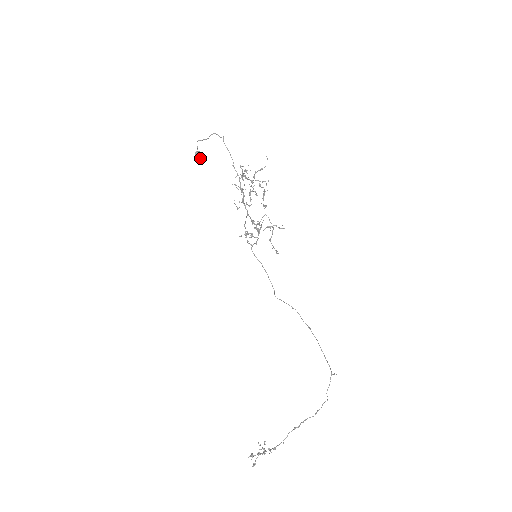
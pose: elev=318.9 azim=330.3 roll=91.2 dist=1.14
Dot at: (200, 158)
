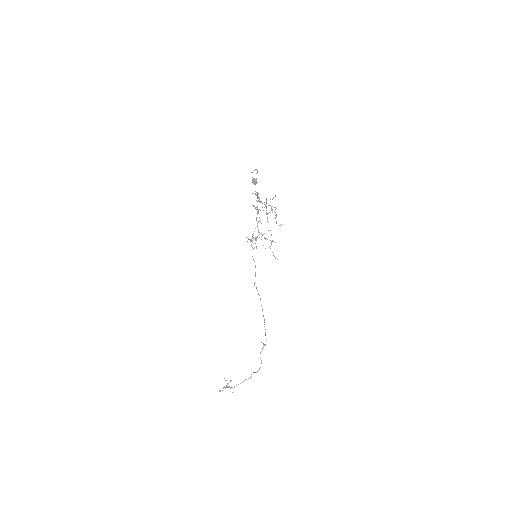
Dot at: (255, 183)
